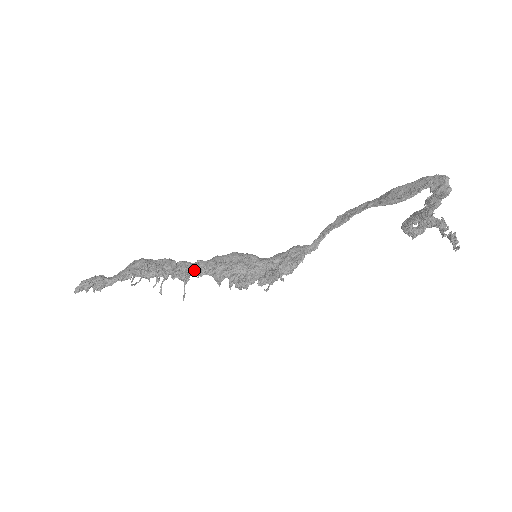
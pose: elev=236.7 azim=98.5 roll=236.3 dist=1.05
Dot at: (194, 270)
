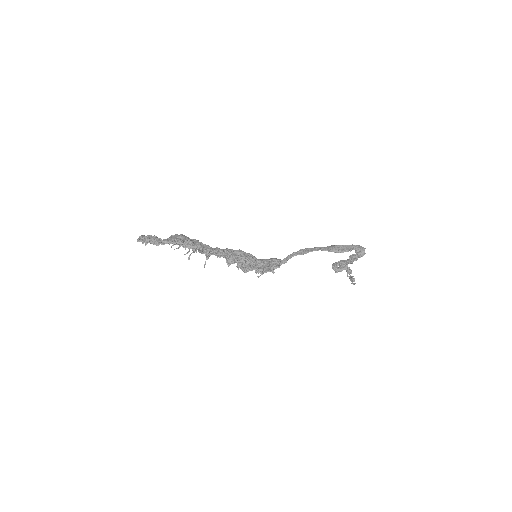
Dot at: (216, 252)
